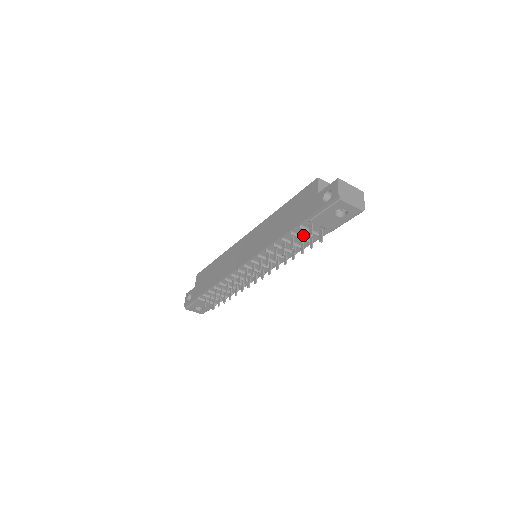
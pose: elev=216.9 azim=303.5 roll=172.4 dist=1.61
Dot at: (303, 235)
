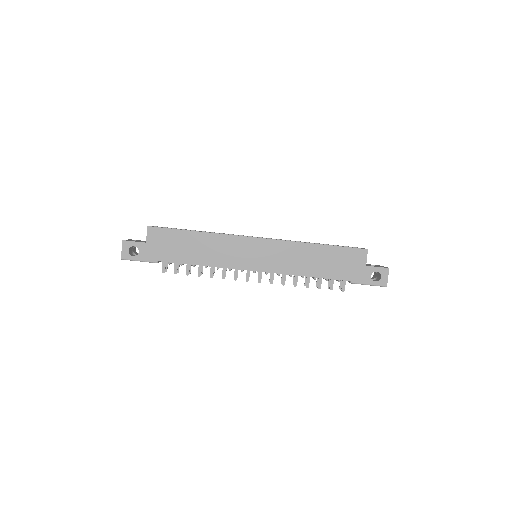
Dot at: occluded
